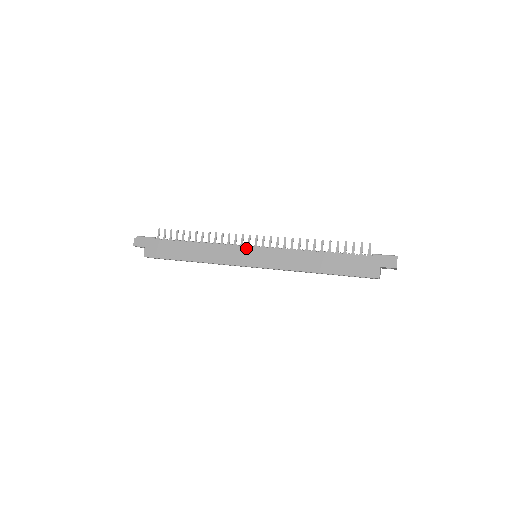
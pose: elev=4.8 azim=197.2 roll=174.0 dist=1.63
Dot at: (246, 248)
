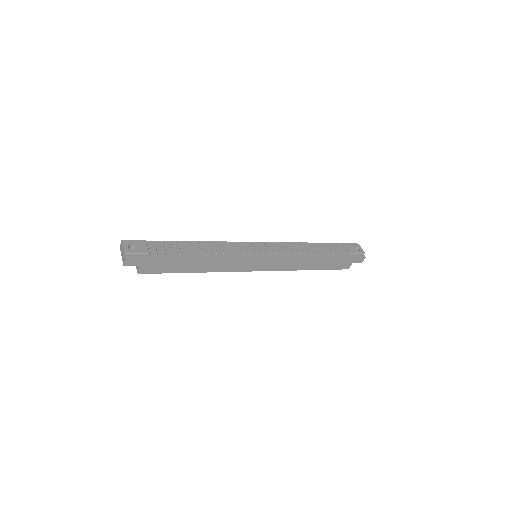
Dot at: (255, 259)
